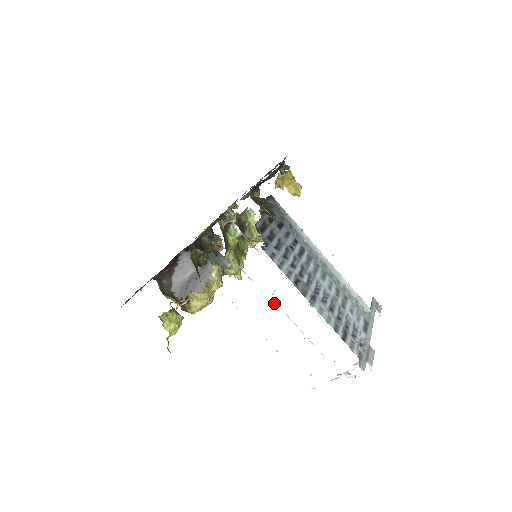
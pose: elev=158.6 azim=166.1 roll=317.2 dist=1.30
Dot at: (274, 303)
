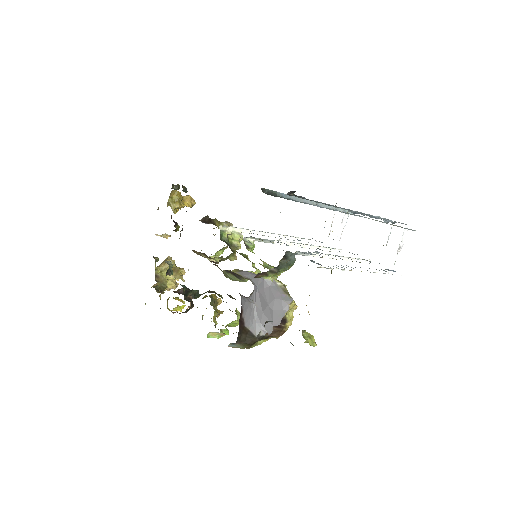
Dot at: (329, 257)
